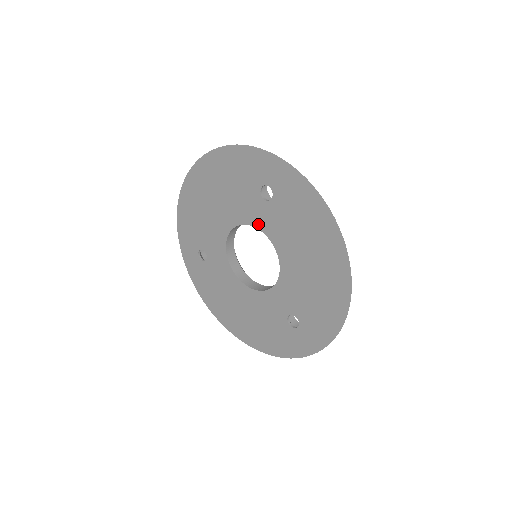
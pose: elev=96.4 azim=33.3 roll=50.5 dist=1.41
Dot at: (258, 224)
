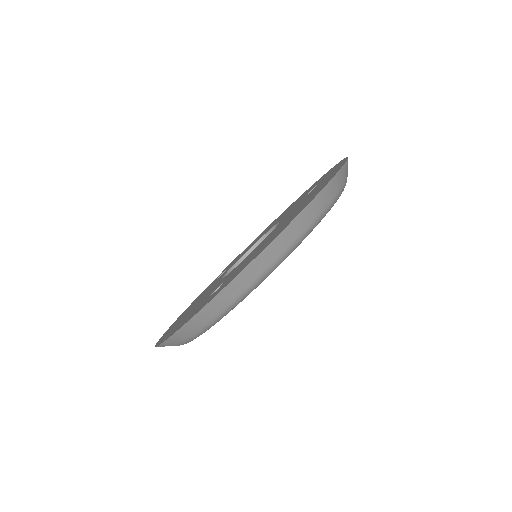
Dot at: occluded
